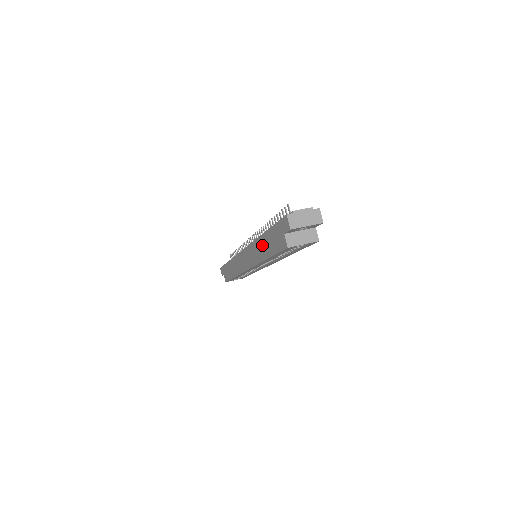
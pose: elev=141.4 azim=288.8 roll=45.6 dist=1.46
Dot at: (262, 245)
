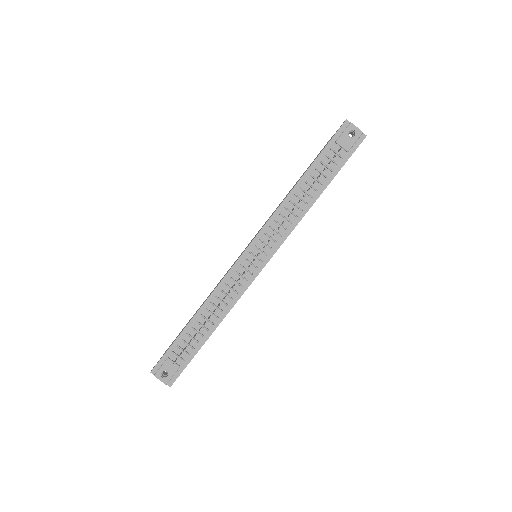
Dot at: (198, 309)
